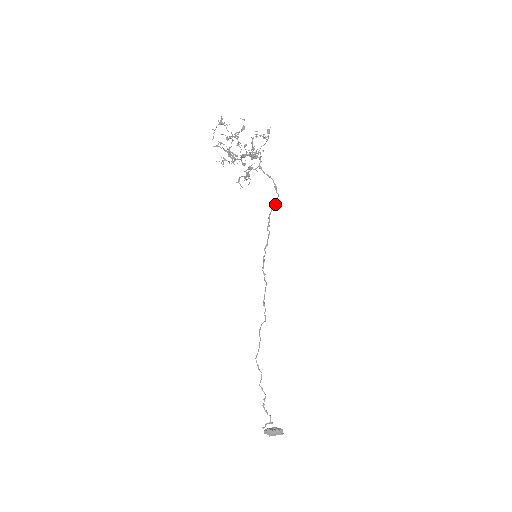
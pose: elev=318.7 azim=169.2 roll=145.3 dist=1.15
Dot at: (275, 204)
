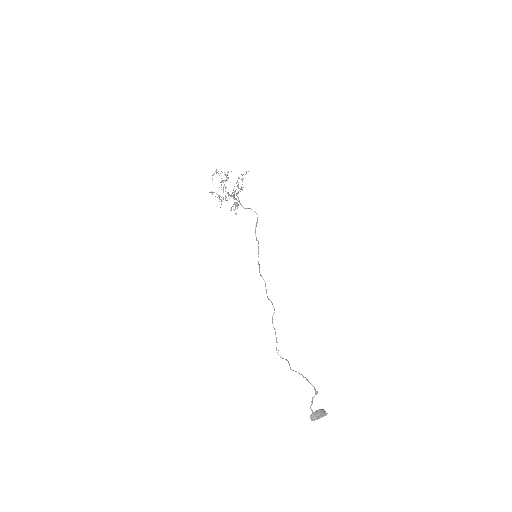
Dot at: (257, 221)
